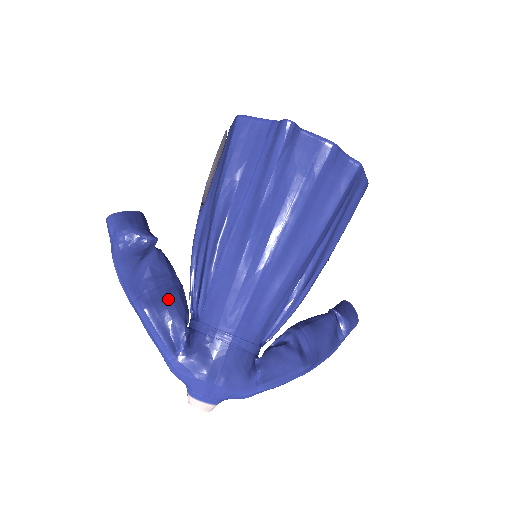
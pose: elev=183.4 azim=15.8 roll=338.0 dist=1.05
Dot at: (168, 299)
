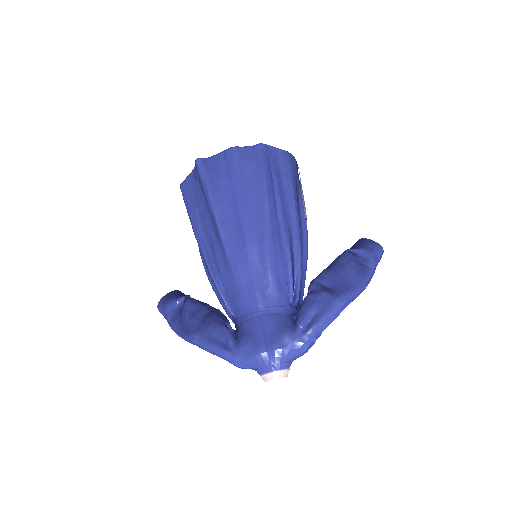
Dot at: (207, 320)
